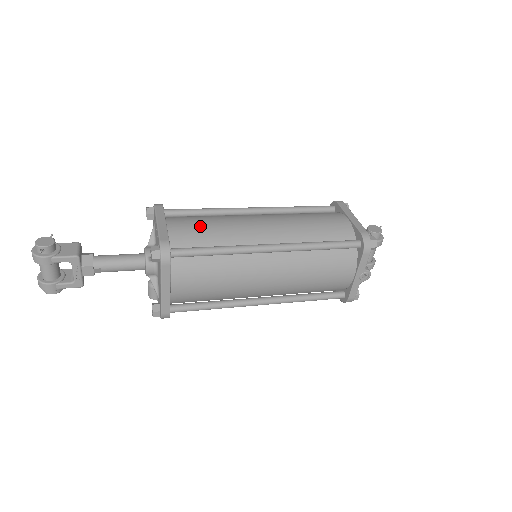
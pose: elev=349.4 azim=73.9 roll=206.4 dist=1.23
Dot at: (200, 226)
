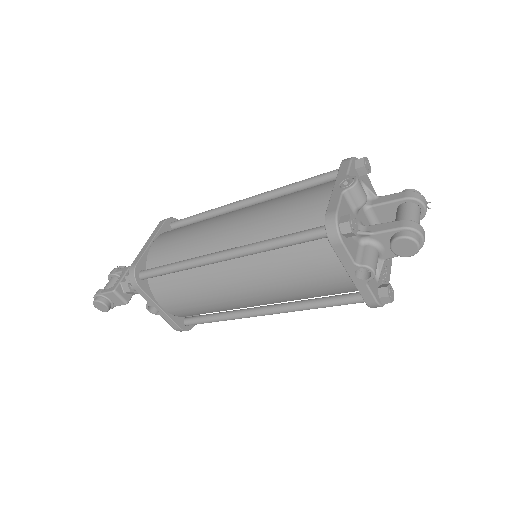
Dot at: occluded
